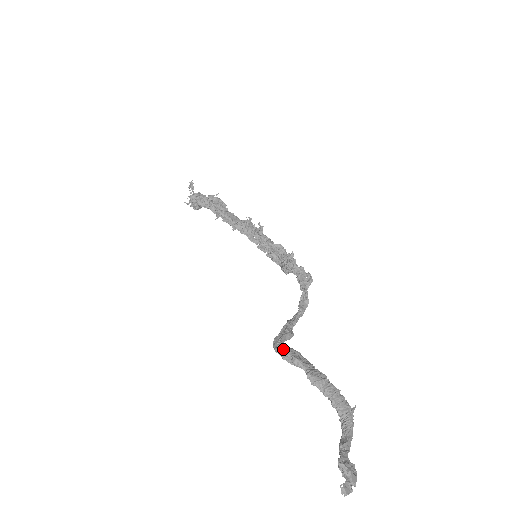
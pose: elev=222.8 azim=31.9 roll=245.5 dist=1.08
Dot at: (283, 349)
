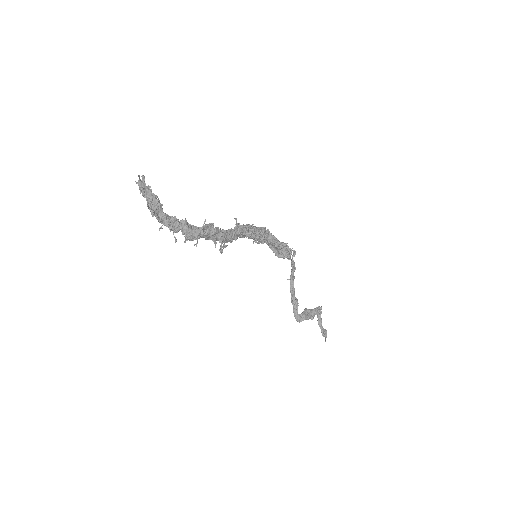
Dot at: (302, 319)
